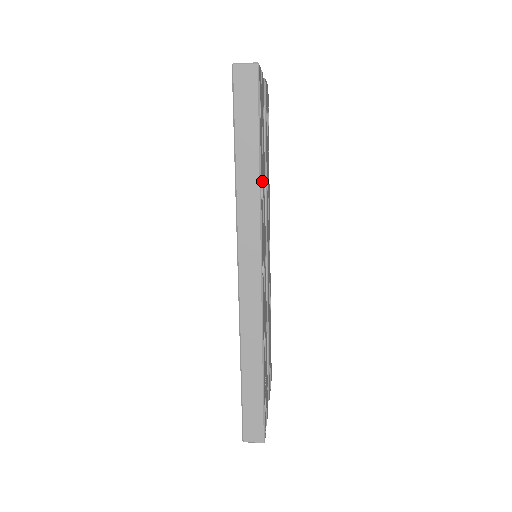
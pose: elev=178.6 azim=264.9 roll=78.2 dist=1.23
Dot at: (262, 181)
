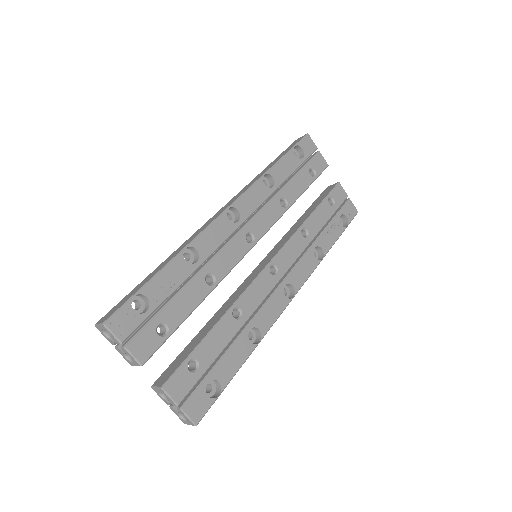
Dot at: (277, 183)
